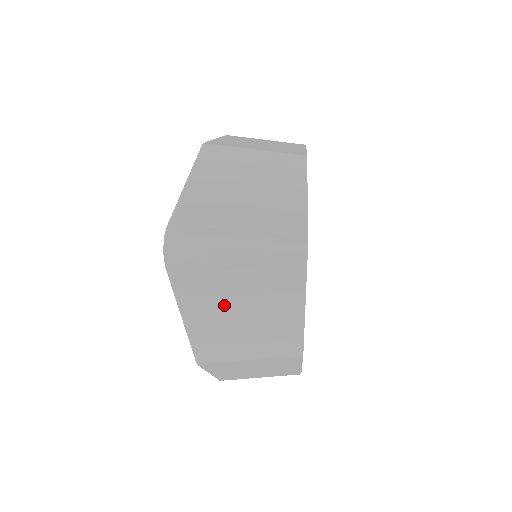
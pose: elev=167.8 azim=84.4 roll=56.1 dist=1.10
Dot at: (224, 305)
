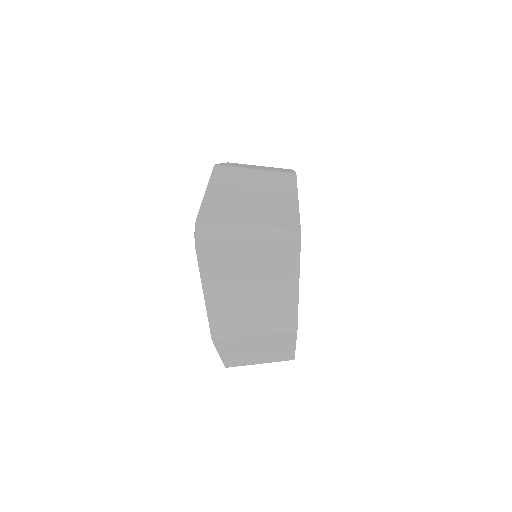
Dot at: (237, 282)
